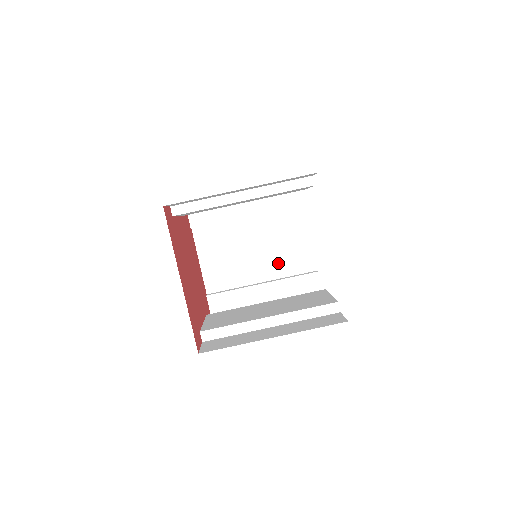
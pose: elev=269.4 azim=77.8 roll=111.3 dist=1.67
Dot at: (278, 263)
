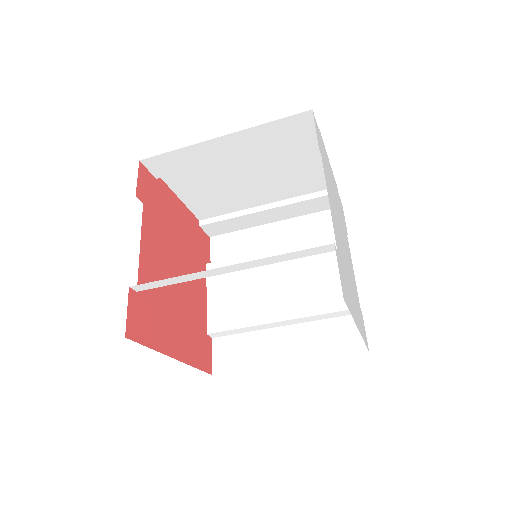
Dot at: (284, 187)
